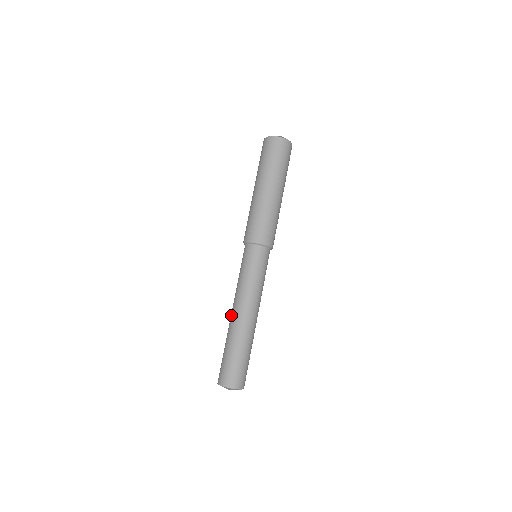
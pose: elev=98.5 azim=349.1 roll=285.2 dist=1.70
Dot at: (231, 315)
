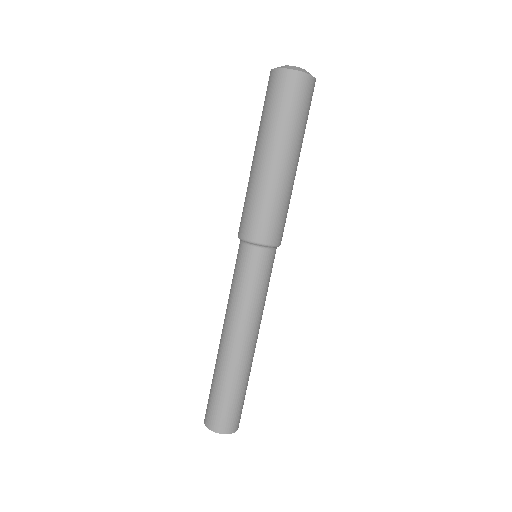
Dot at: (228, 344)
